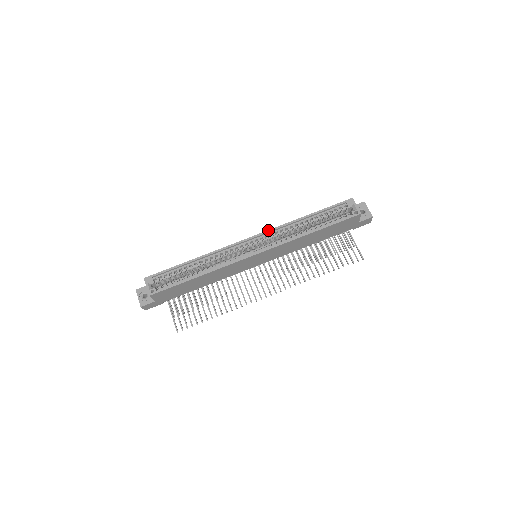
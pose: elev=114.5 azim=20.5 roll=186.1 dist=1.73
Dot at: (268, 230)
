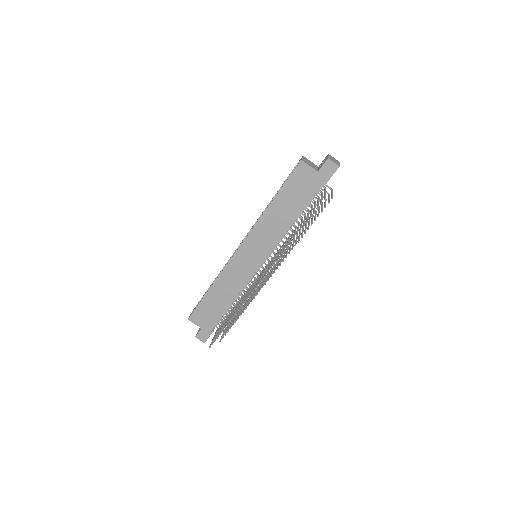
Dot at: (252, 227)
